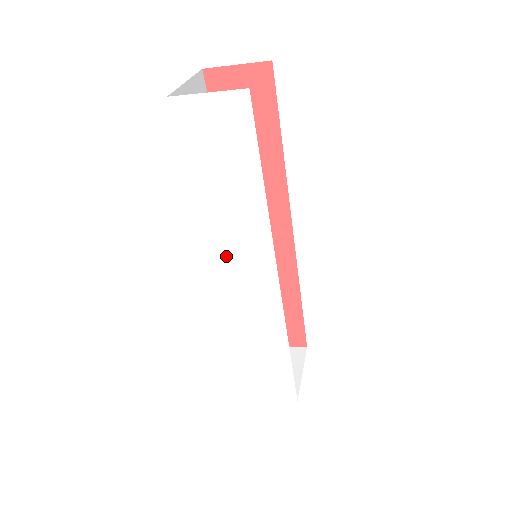
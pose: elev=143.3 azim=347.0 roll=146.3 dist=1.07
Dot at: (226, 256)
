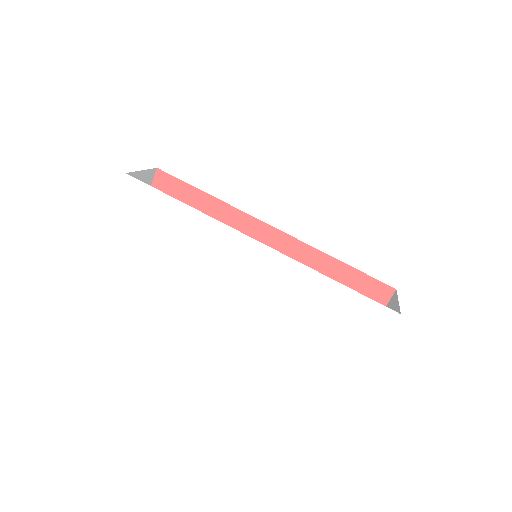
Dot at: (221, 264)
